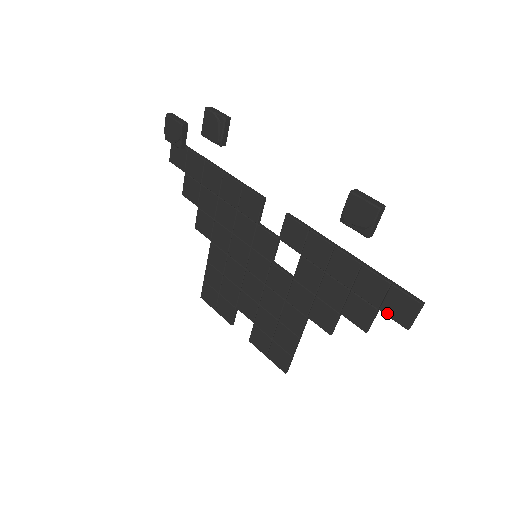
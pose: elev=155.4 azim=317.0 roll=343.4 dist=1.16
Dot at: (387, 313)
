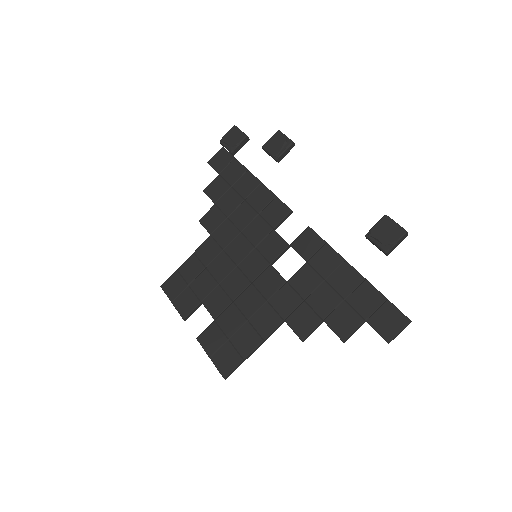
Dot at: (373, 325)
